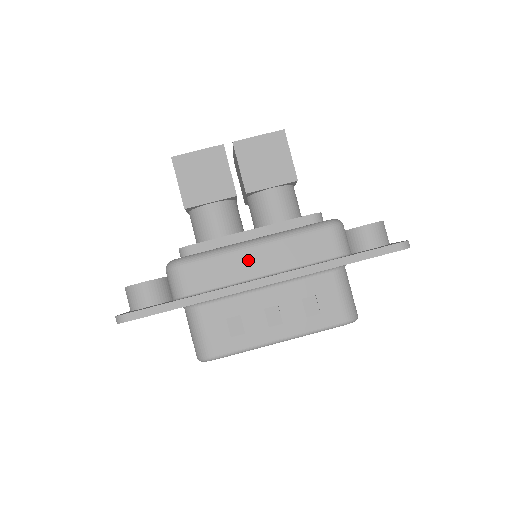
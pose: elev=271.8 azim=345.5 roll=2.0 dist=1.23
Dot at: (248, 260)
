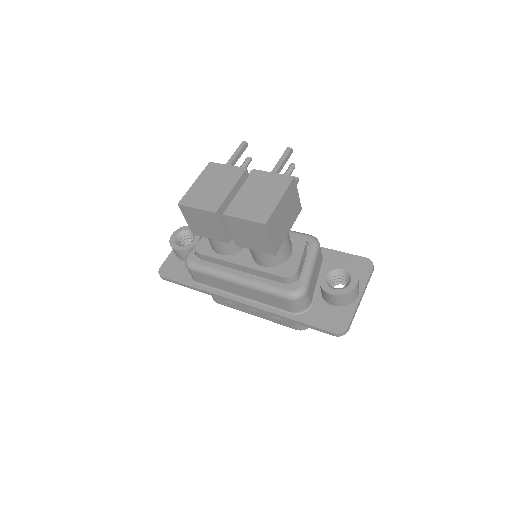
Dot at: (231, 286)
